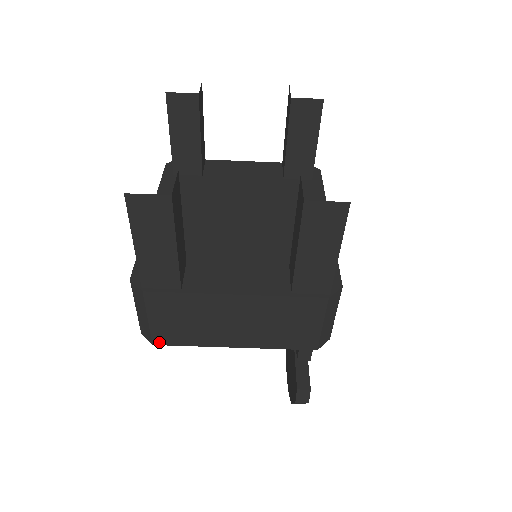
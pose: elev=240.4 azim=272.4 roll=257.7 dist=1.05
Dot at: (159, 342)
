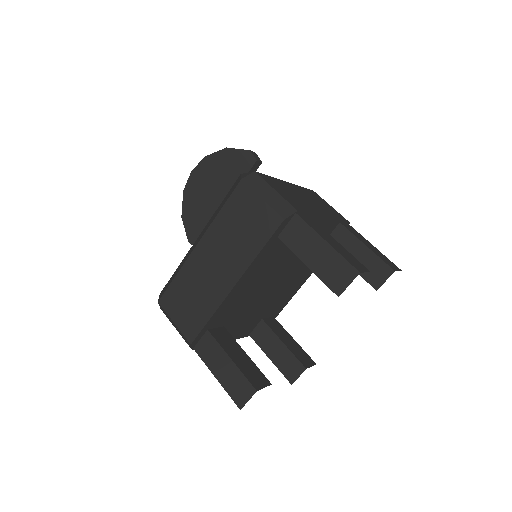
Dot at: occluded
